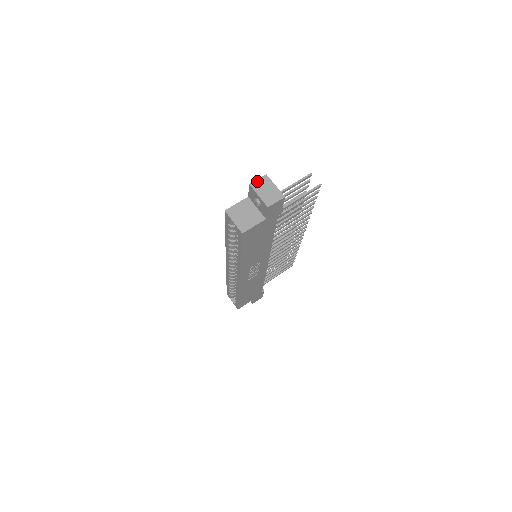
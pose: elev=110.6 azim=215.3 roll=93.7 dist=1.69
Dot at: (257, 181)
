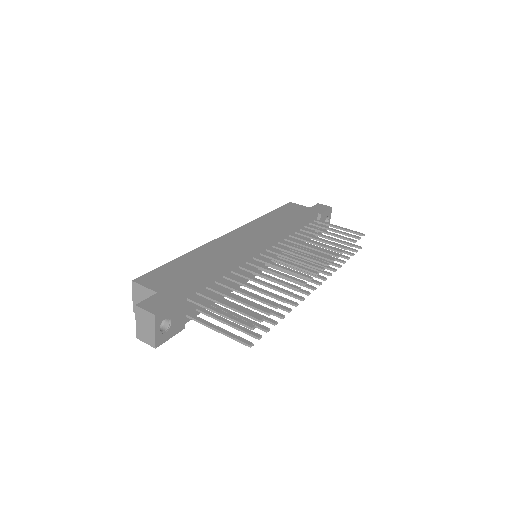
Dot at: (143, 311)
